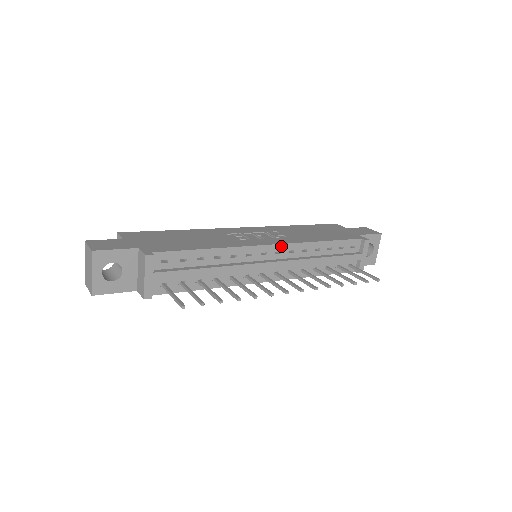
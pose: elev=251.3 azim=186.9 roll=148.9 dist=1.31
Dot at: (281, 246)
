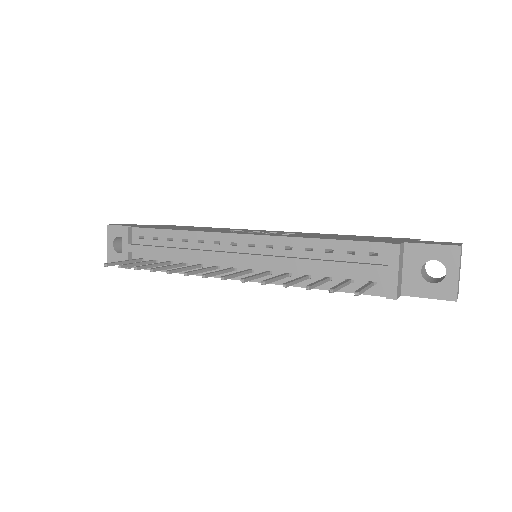
Dot at: (255, 237)
